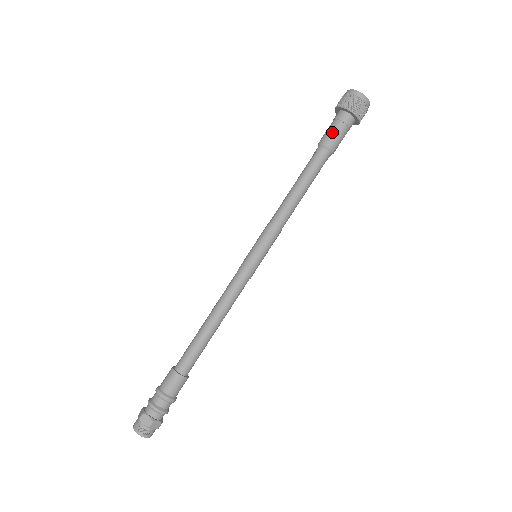
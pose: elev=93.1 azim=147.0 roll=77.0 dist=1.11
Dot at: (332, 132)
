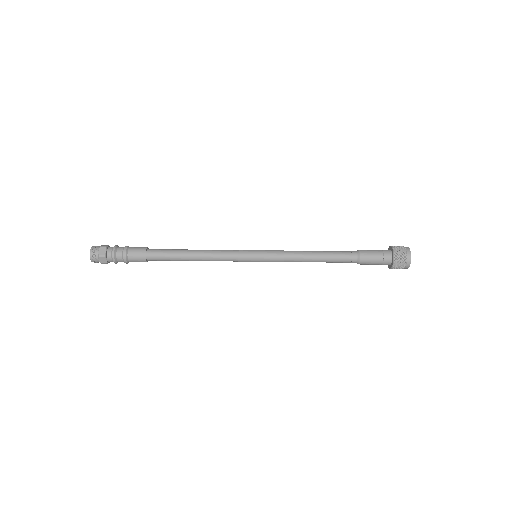
Dot at: (372, 261)
